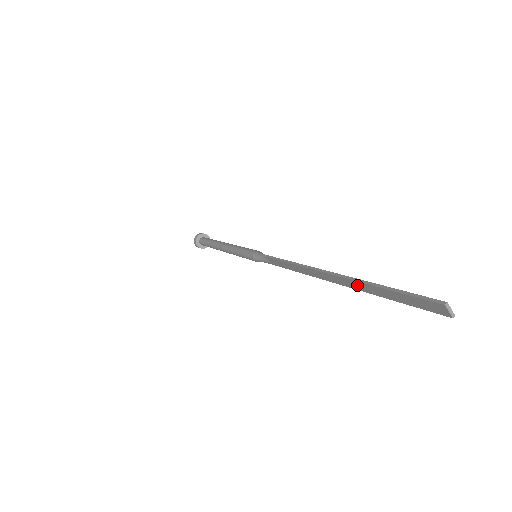
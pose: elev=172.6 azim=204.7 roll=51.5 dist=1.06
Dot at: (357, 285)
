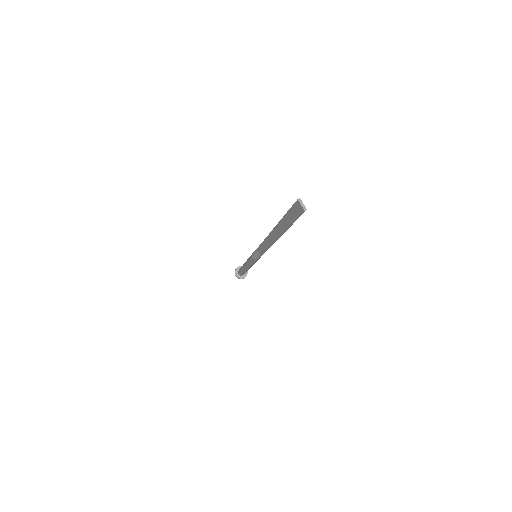
Dot at: (280, 227)
